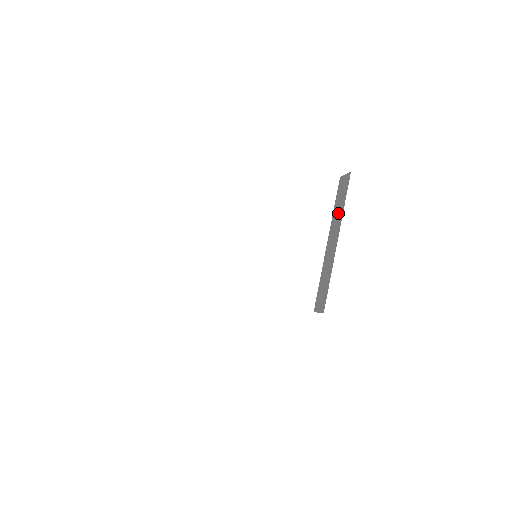
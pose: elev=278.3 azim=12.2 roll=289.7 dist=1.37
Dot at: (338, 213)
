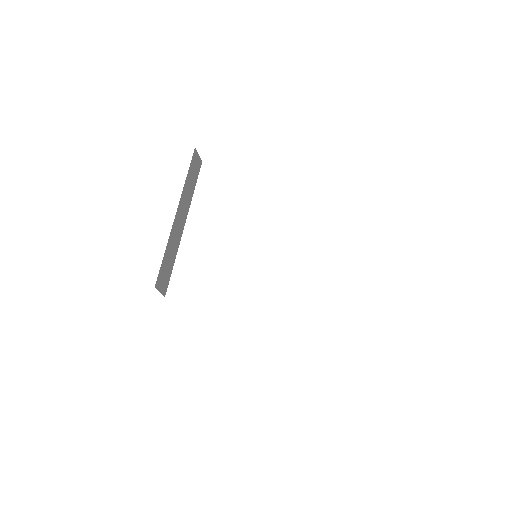
Dot at: occluded
